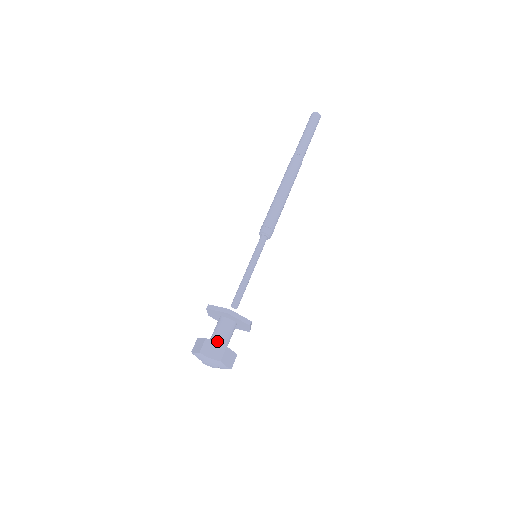
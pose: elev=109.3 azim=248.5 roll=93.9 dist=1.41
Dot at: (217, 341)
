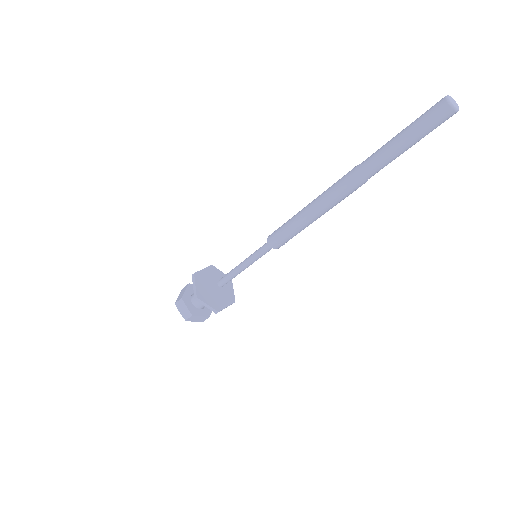
Dot at: (194, 302)
